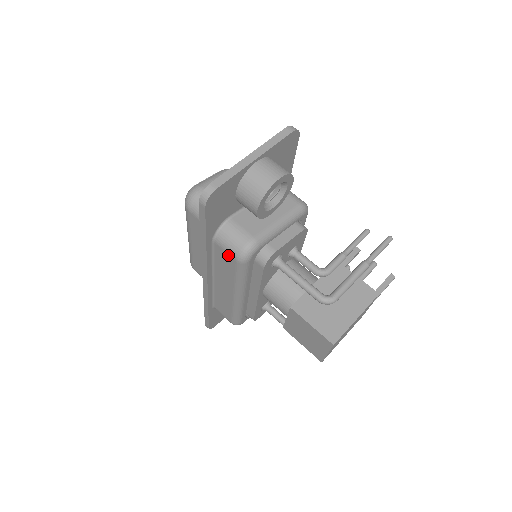
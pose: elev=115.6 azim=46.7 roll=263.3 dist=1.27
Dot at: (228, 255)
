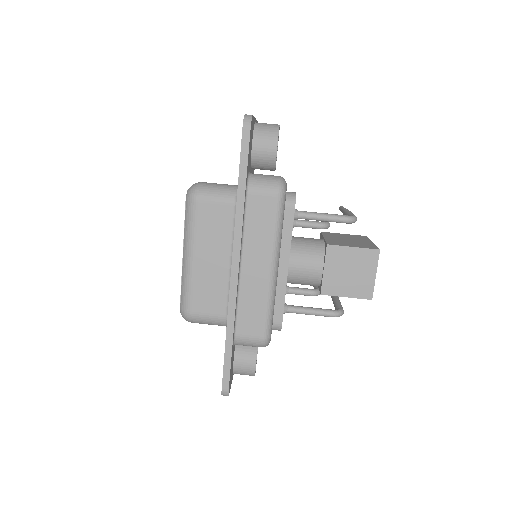
Dot at: (266, 197)
